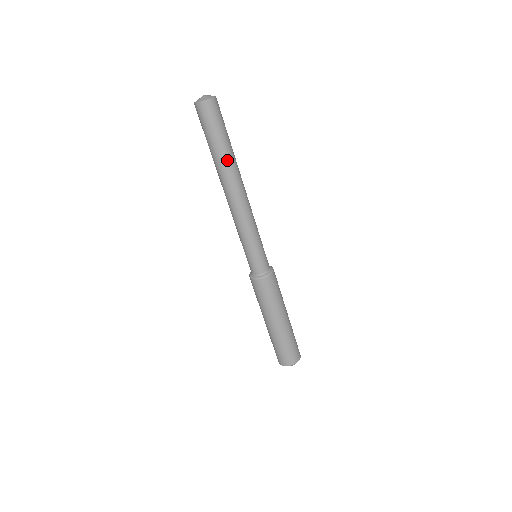
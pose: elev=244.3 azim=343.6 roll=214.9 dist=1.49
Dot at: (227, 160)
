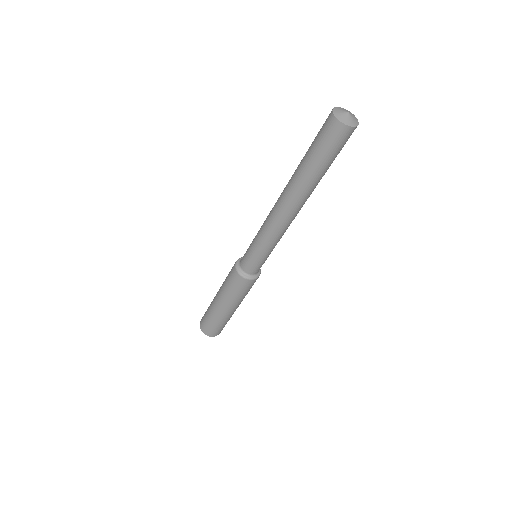
Dot at: (303, 180)
